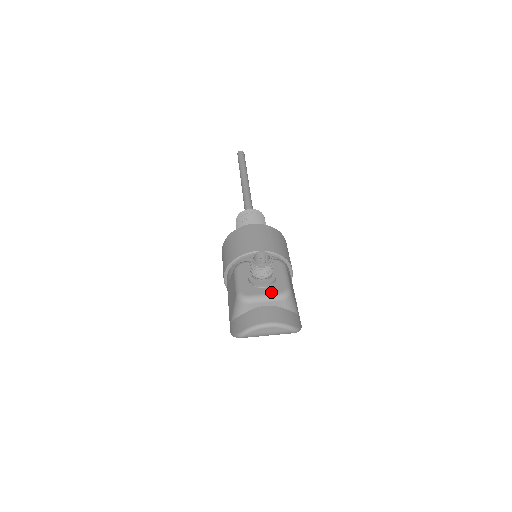
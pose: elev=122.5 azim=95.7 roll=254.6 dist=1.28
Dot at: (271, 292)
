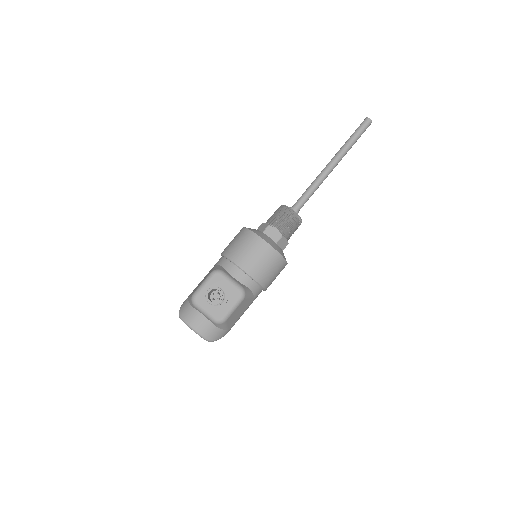
Dot at: (211, 313)
